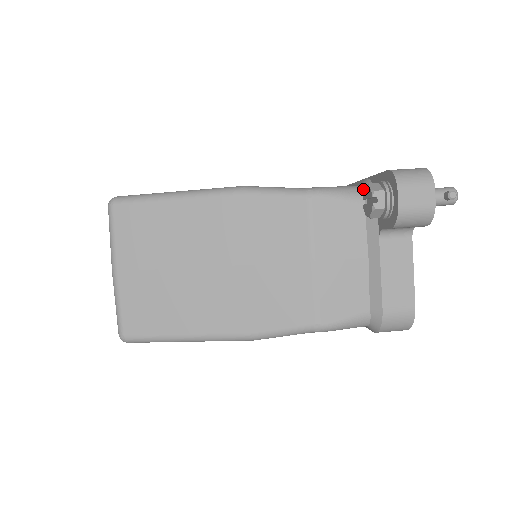
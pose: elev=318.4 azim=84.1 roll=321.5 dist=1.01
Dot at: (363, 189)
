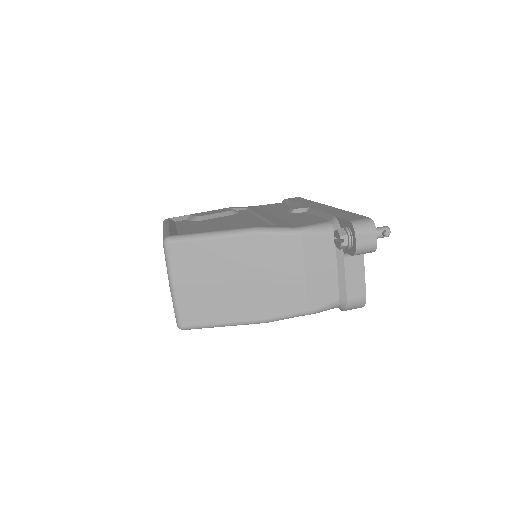
Dot at: (333, 225)
